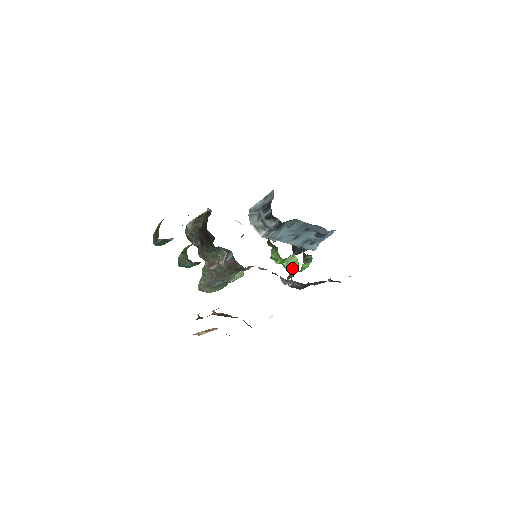
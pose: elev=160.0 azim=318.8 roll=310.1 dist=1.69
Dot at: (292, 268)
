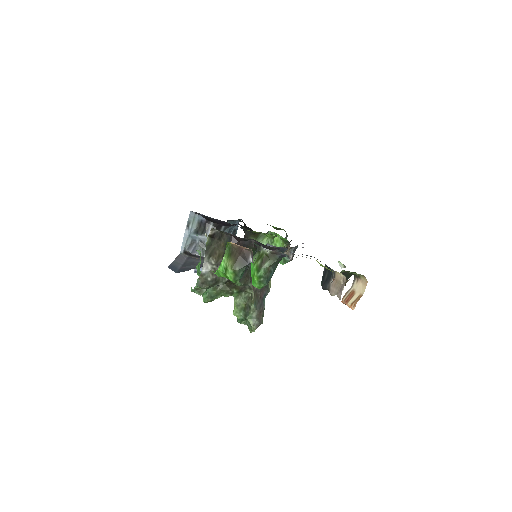
Dot at: (277, 246)
